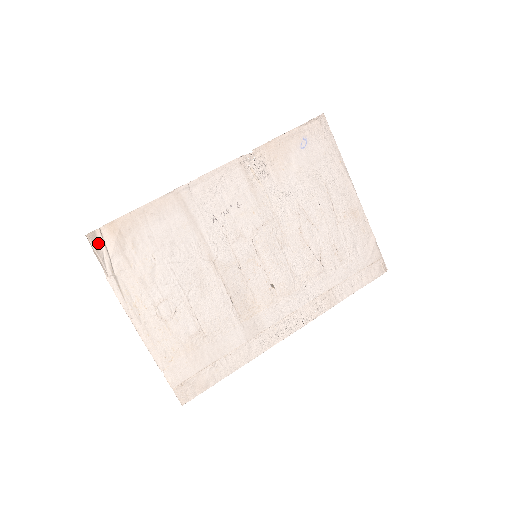
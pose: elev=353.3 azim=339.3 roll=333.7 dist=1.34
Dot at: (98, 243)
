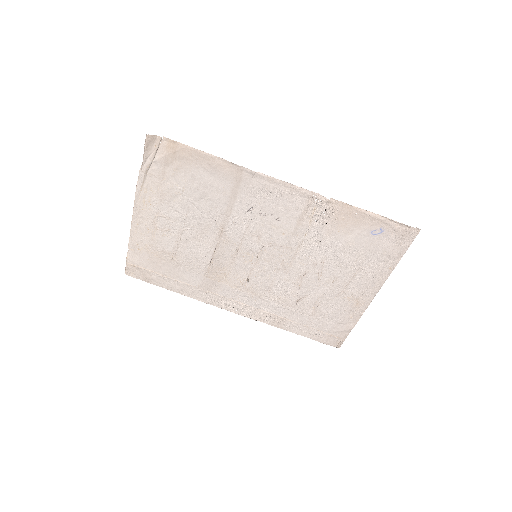
Dot at: (152, 145)
